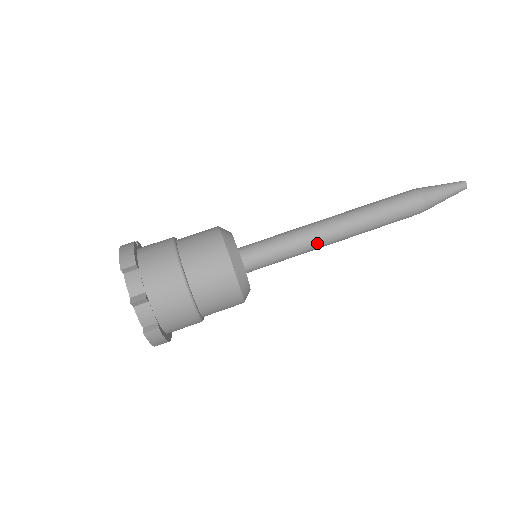
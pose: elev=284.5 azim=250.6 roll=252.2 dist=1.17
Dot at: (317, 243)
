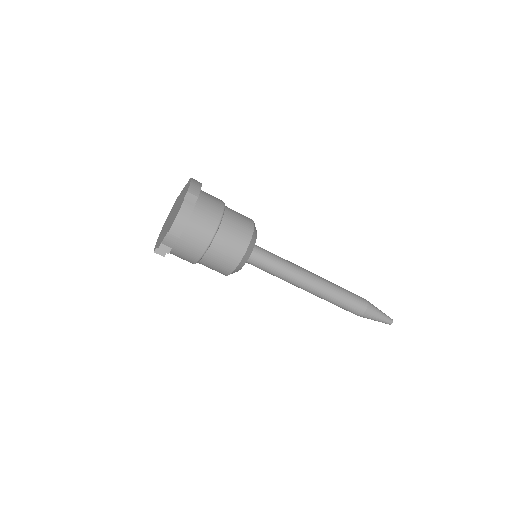
Dot at: (290, 283)
